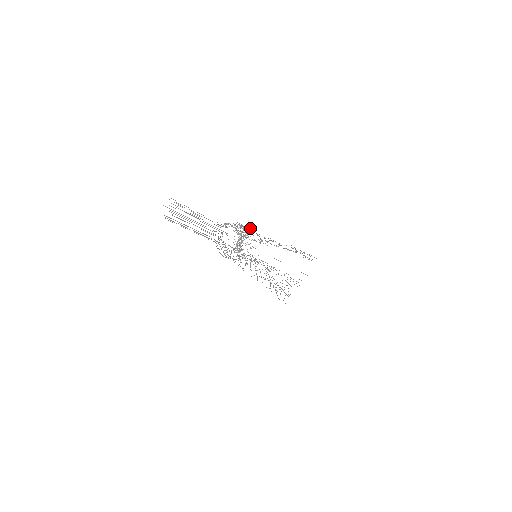
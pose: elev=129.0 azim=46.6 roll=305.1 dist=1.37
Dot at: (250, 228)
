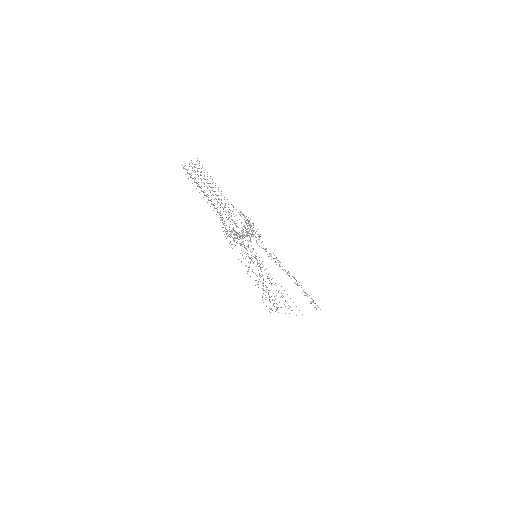
Dot at: occluded
